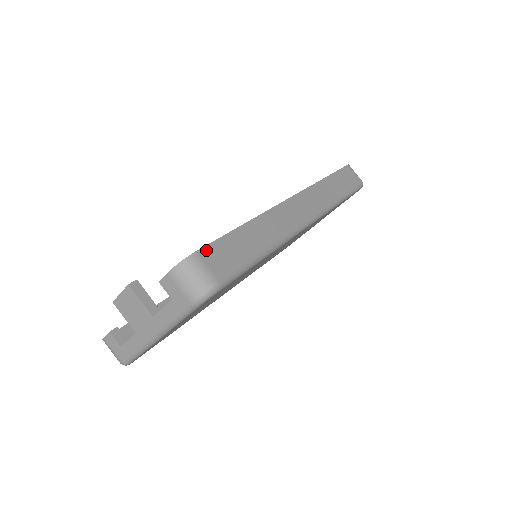
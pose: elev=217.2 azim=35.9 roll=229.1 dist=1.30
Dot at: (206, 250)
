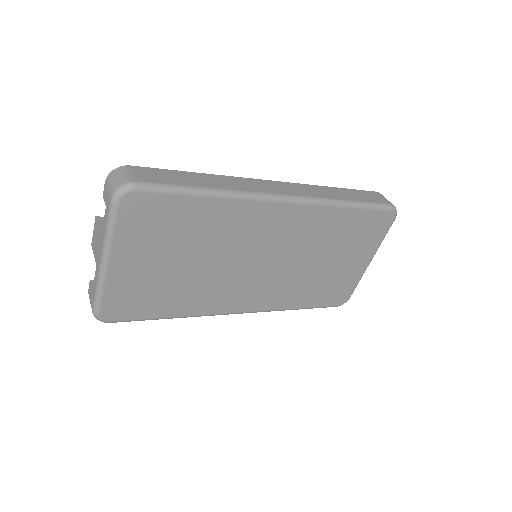
Dot at: (141, 168)
